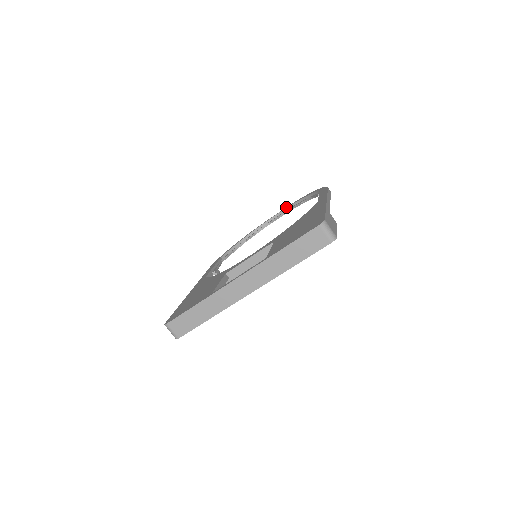
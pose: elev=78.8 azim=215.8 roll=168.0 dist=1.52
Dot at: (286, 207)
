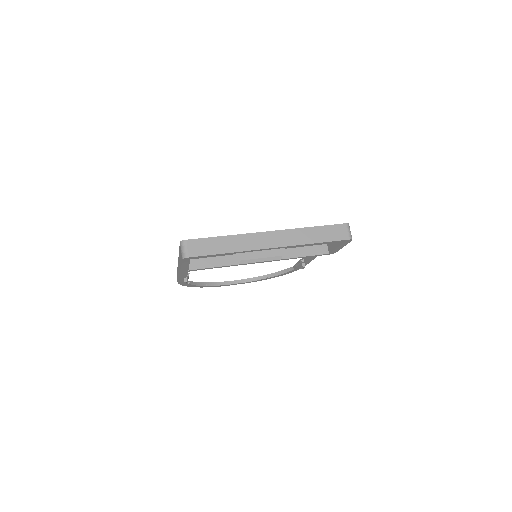
Dot at: (249, 278)
